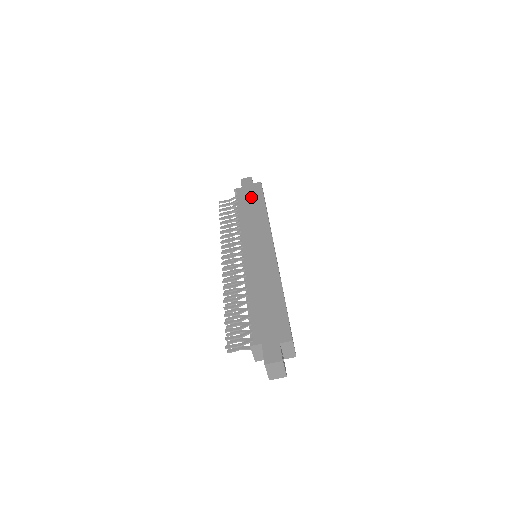
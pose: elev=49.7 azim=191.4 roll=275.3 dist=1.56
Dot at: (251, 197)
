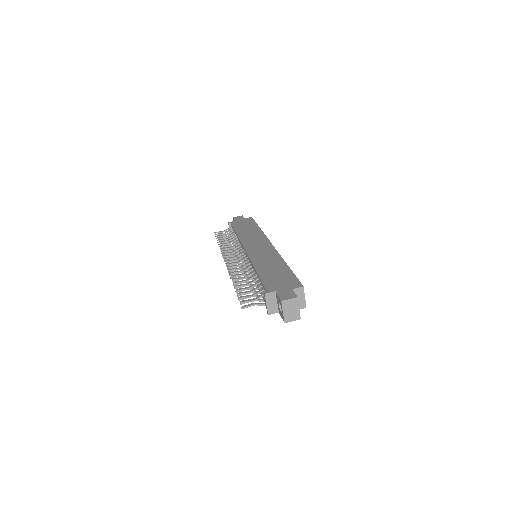
Dot at: (245, 224)
